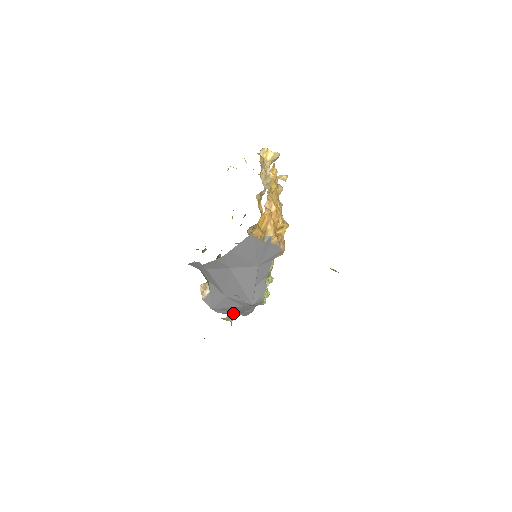
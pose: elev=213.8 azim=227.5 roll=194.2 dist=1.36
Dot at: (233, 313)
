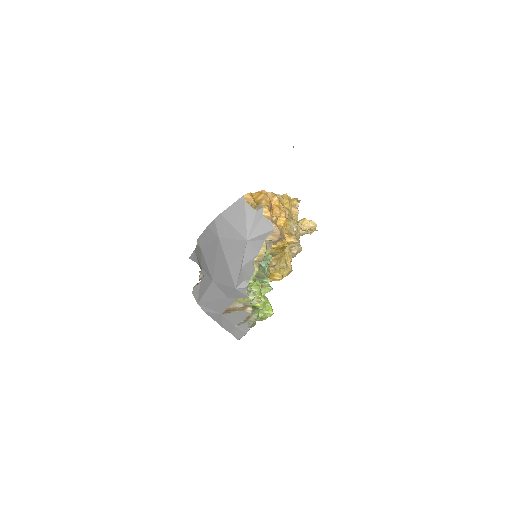
Dot at: (221, 319)
